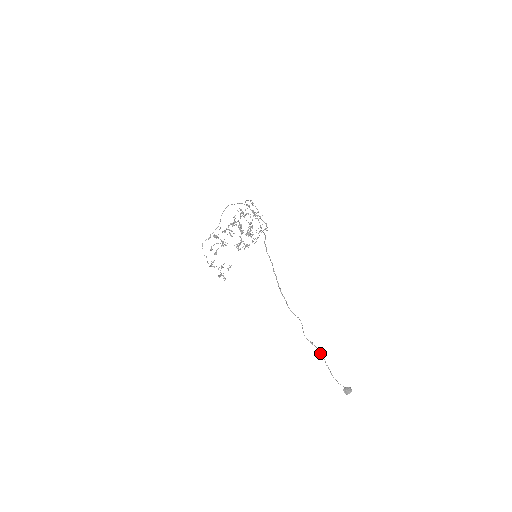
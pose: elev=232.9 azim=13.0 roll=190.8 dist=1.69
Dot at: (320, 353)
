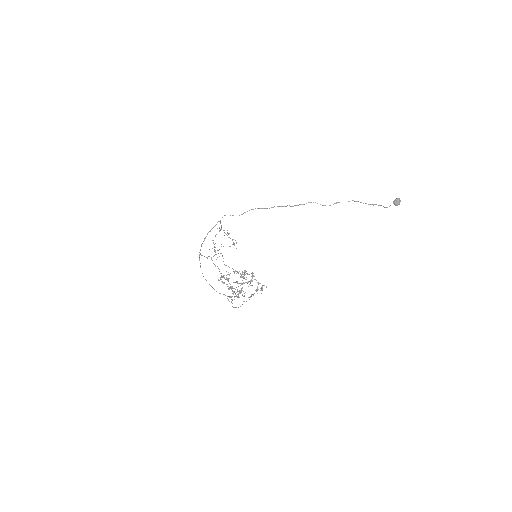
Dot at: occluded
